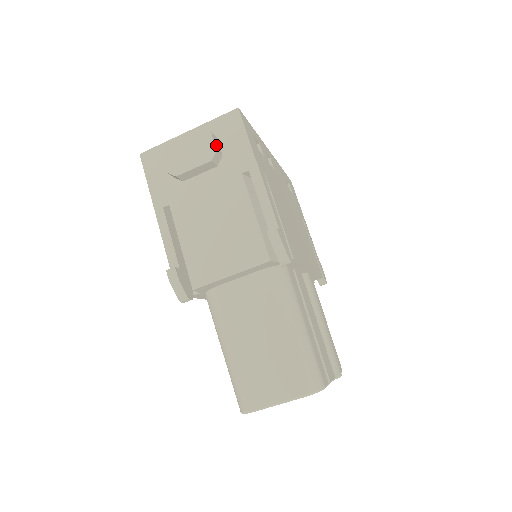
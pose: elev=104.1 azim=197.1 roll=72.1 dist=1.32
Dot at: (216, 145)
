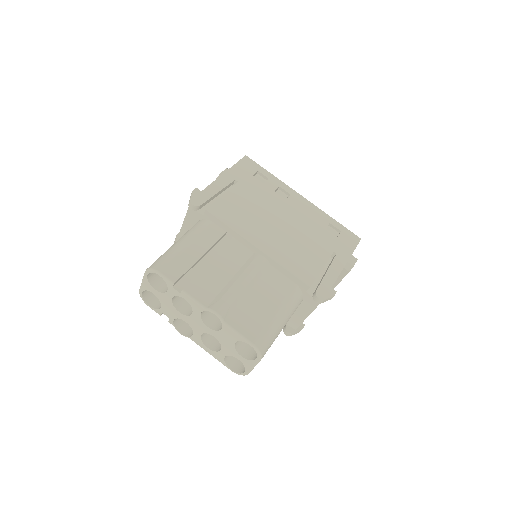
Dot at: occluded
